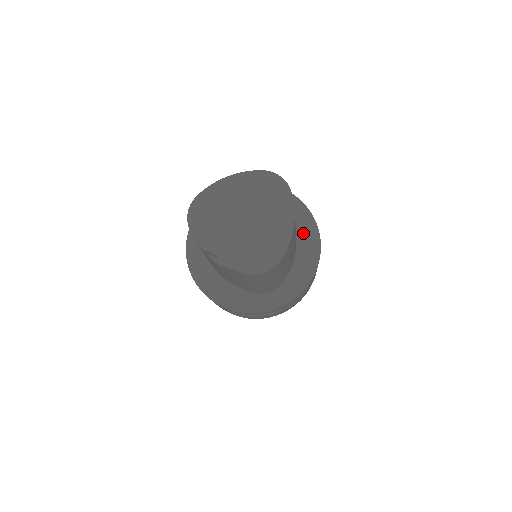
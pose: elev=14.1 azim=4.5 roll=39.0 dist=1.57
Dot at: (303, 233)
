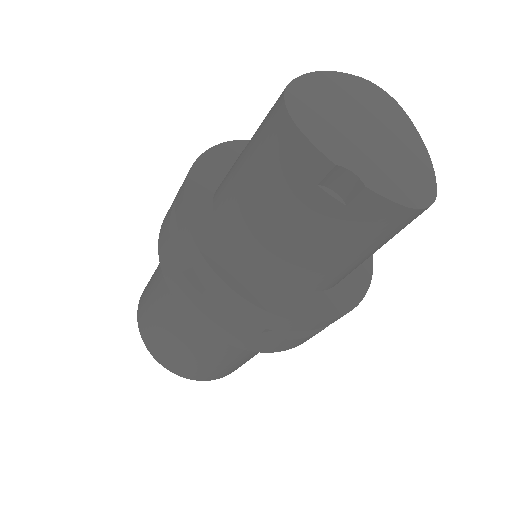
Dot at: occluded
